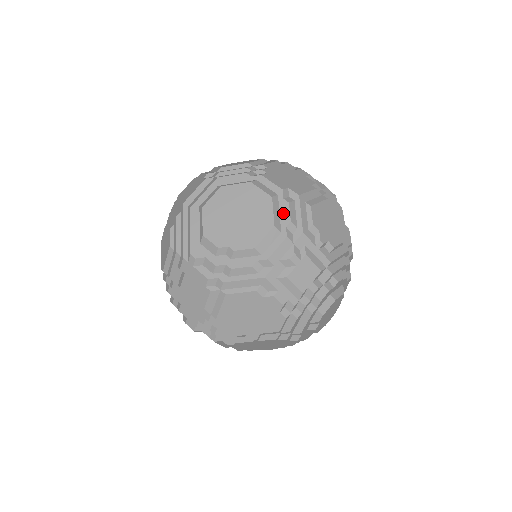
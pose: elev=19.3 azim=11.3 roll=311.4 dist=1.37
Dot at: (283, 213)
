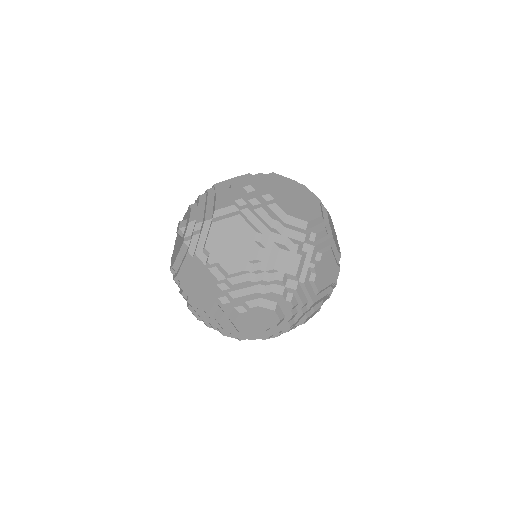
Dot at: (317, 228)
